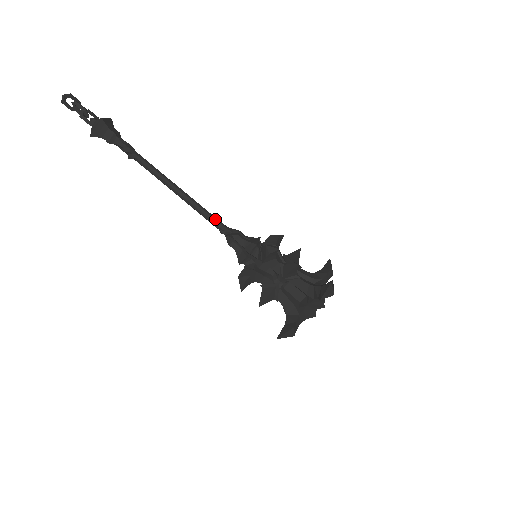
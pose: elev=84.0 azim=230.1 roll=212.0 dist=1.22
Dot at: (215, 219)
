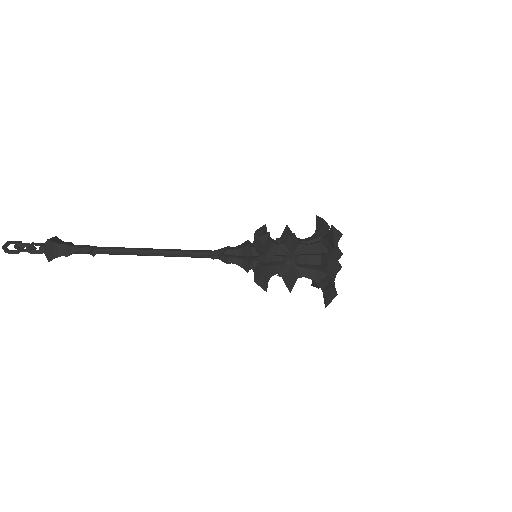
Dot at: (200, 251)
